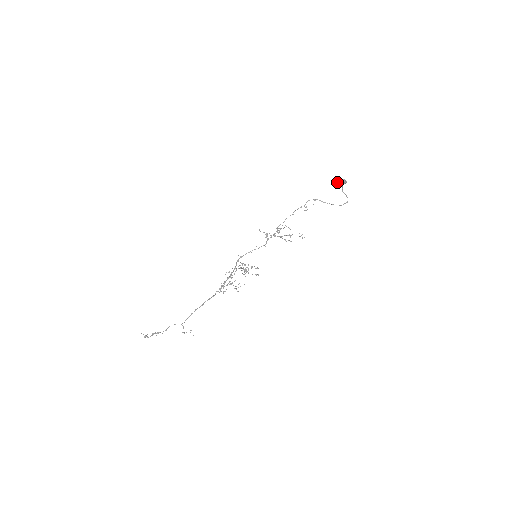
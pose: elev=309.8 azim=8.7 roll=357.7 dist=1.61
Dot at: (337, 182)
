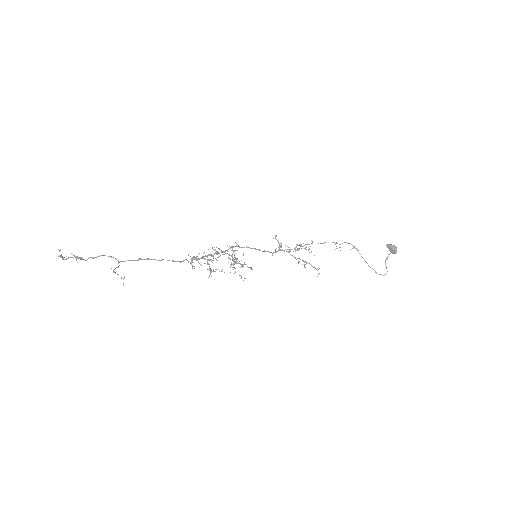
Dot at: (387, 246)
